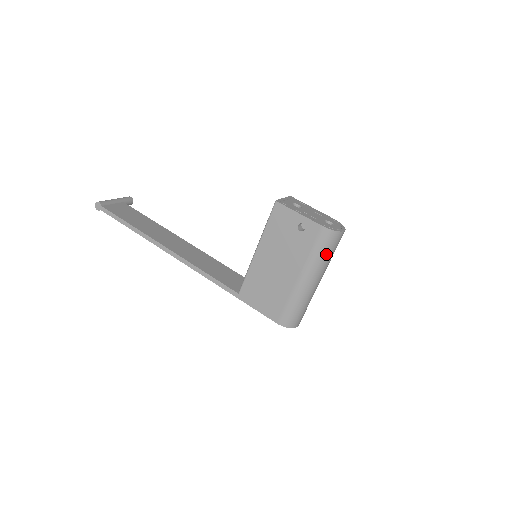
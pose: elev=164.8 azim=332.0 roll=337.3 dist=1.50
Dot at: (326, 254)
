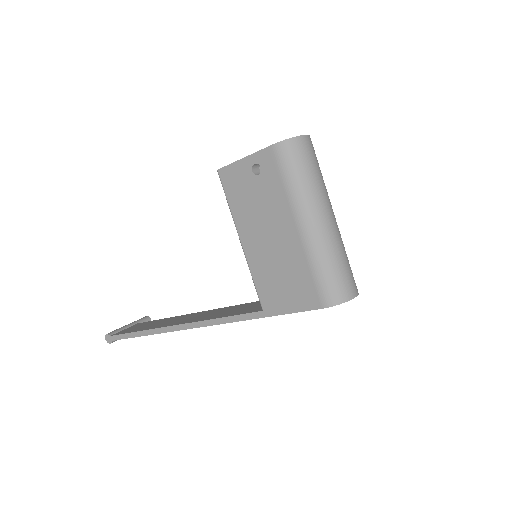
Dot at: (305, 174)
